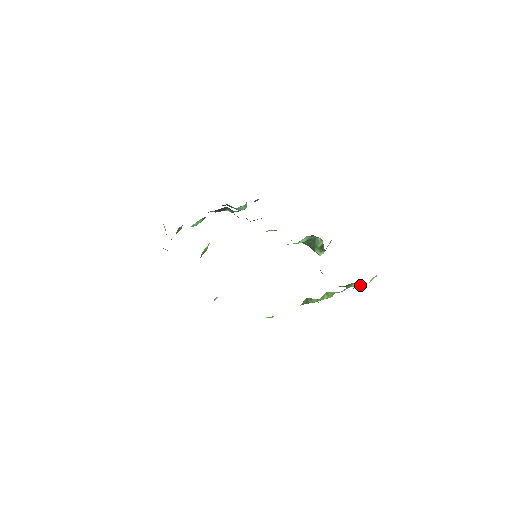
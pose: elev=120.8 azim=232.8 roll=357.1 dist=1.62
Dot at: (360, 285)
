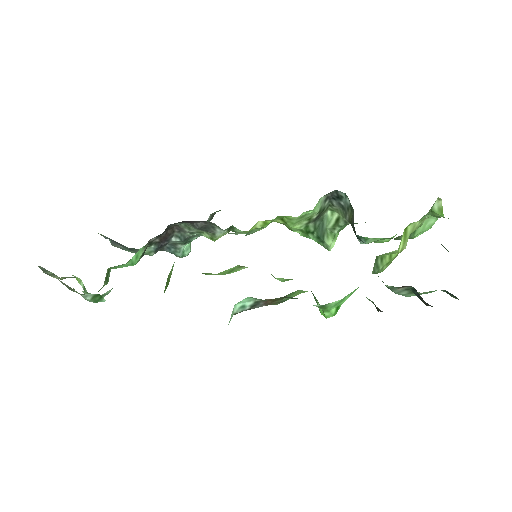
Dot at: (425, 228)
